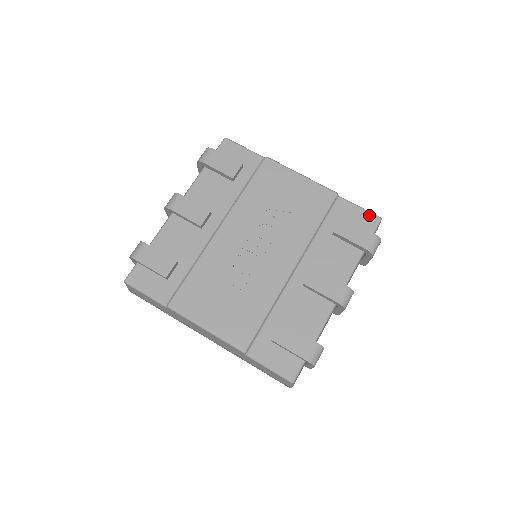
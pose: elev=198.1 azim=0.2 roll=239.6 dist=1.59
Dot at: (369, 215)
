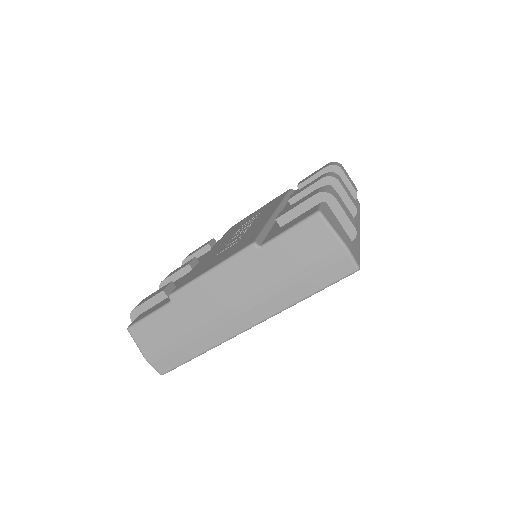
Dot at: occluded
